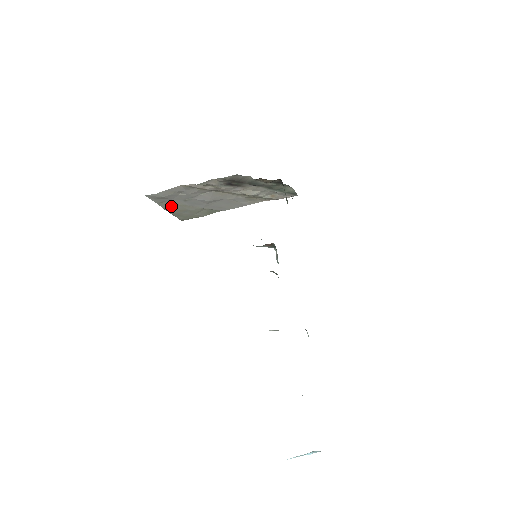
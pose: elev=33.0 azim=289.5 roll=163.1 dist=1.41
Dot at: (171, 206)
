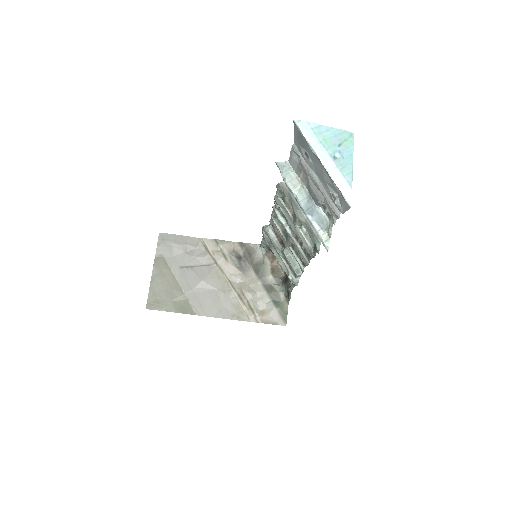
Dot at: (162, 269)
